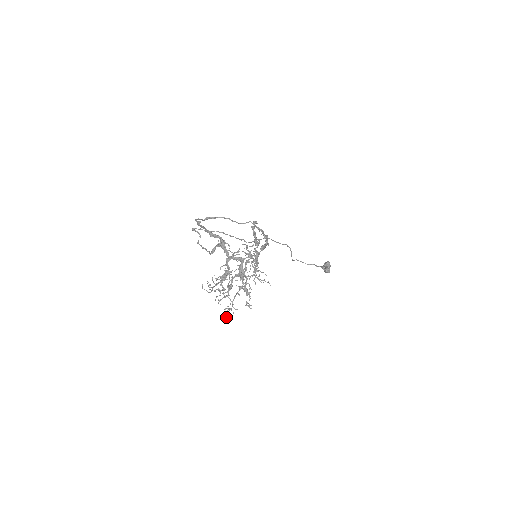
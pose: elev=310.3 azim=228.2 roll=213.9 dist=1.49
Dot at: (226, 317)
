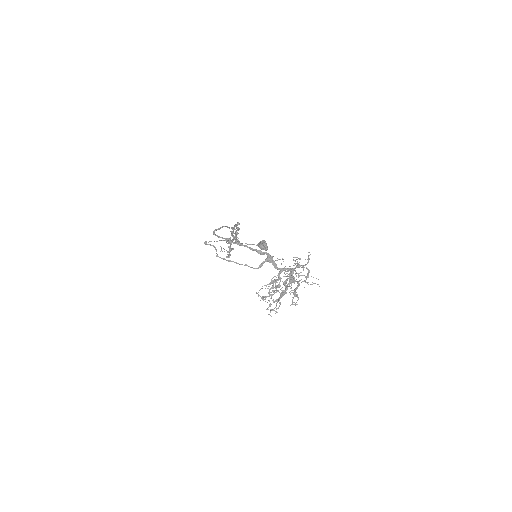
Dot at: occluded
